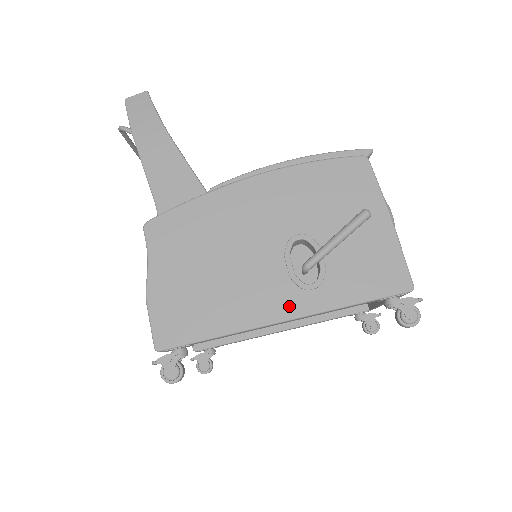
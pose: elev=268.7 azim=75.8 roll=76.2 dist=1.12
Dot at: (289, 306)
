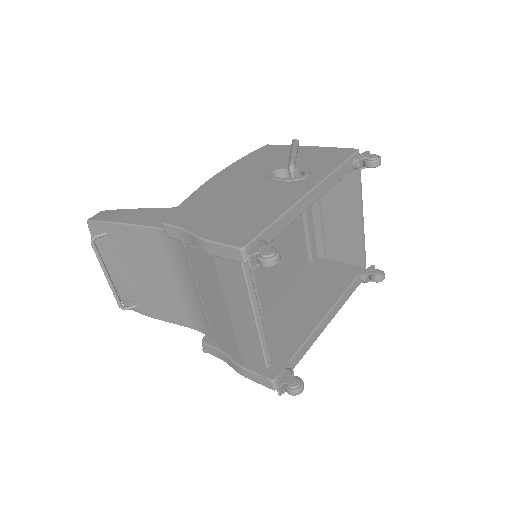
Dot at: (304, 187)
